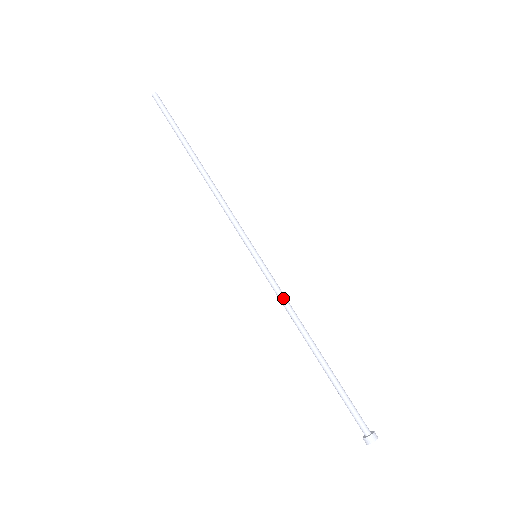
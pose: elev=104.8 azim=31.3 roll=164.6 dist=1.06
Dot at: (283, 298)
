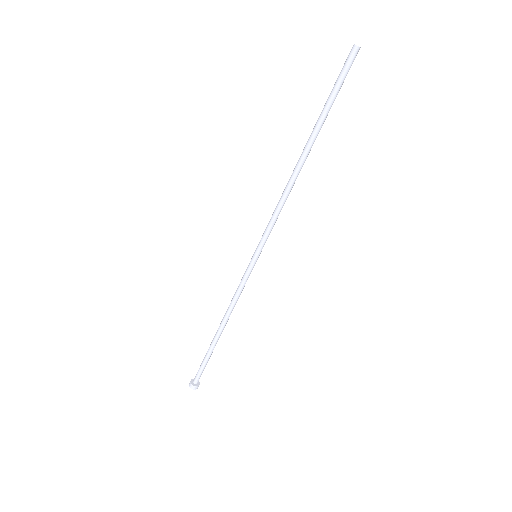
Dot at: occluded
